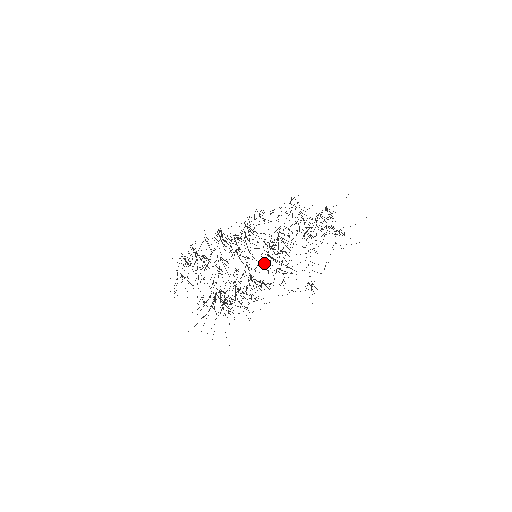
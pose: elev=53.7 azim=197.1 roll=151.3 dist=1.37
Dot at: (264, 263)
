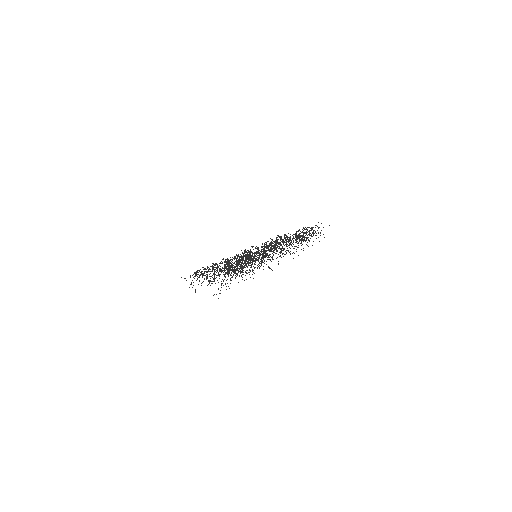
Dot at: occluded
